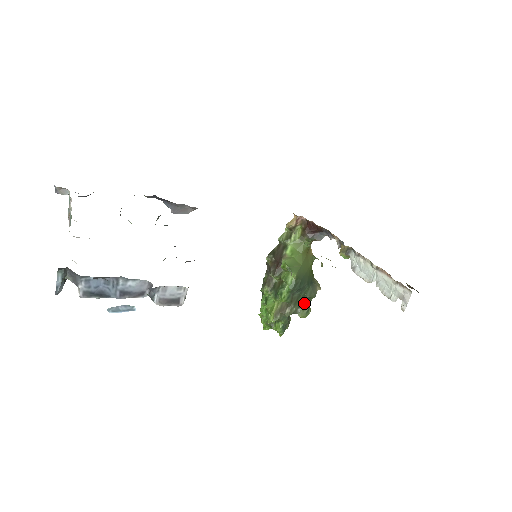
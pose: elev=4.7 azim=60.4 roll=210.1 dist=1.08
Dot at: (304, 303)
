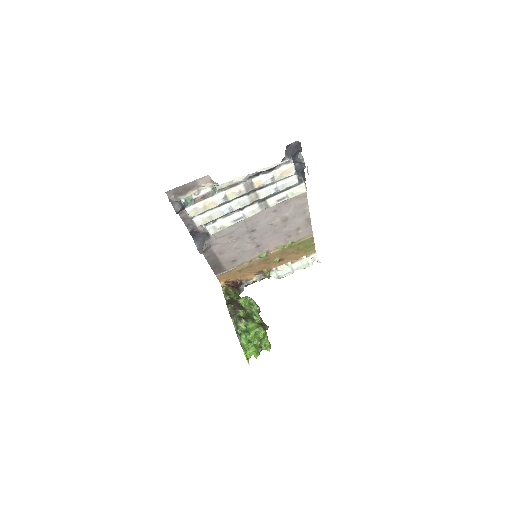
Dot at: occluded
